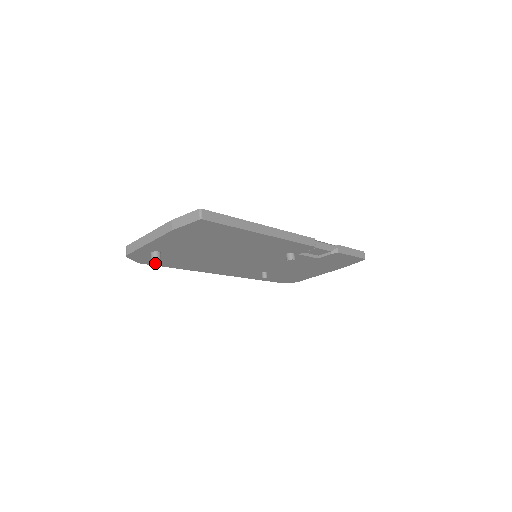
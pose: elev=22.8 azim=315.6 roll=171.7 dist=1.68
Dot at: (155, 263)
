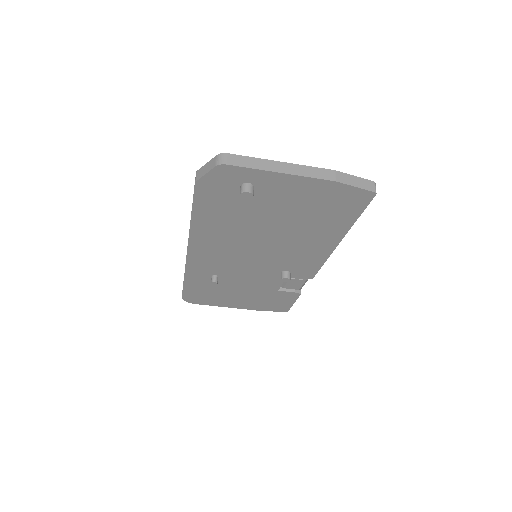
Dot at: (202, 195)
